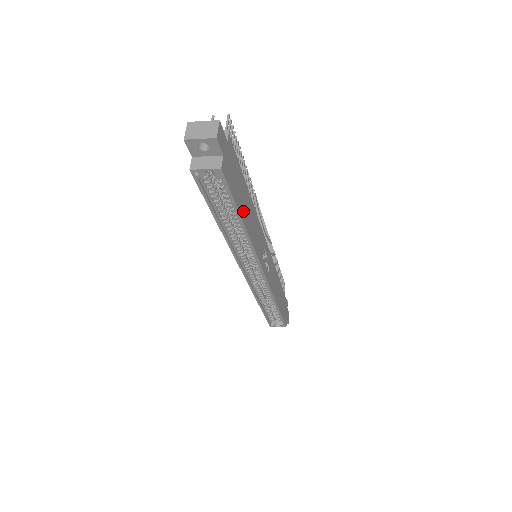
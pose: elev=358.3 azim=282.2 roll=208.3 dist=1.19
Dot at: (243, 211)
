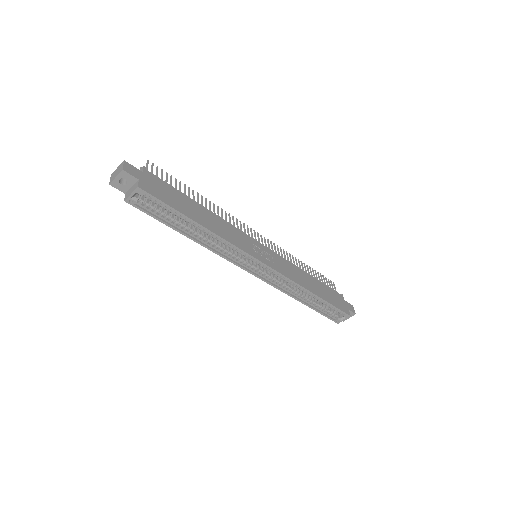
Dot at: (193, 215)
